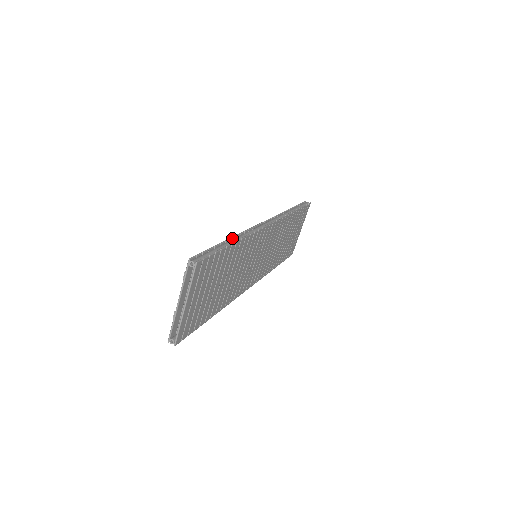
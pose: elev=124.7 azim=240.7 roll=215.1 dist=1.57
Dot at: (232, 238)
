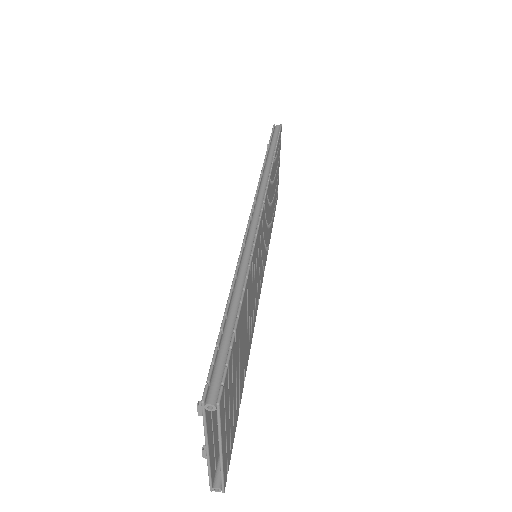
Dot at: (233, 284)
